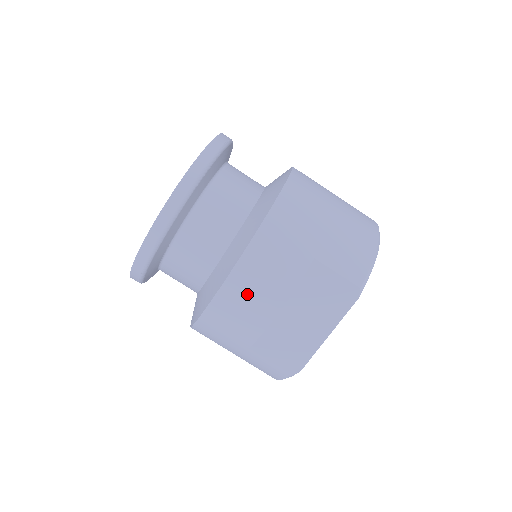
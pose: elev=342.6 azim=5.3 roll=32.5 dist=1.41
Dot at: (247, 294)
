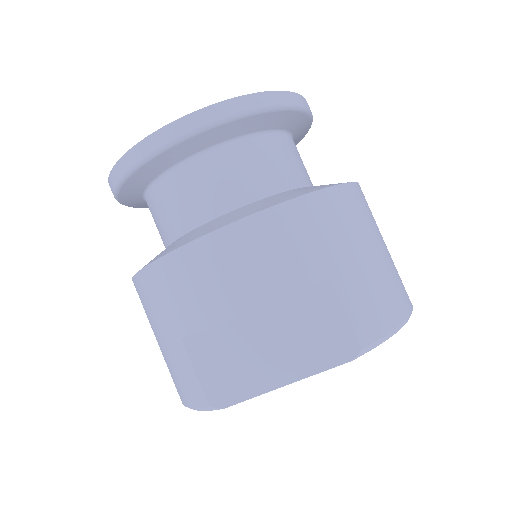
Dot at: (226, 265)
